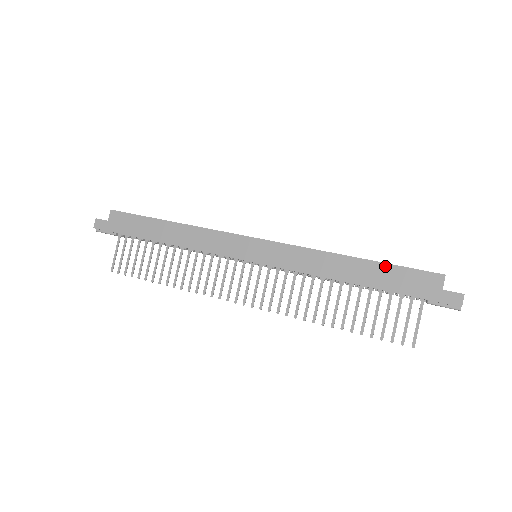
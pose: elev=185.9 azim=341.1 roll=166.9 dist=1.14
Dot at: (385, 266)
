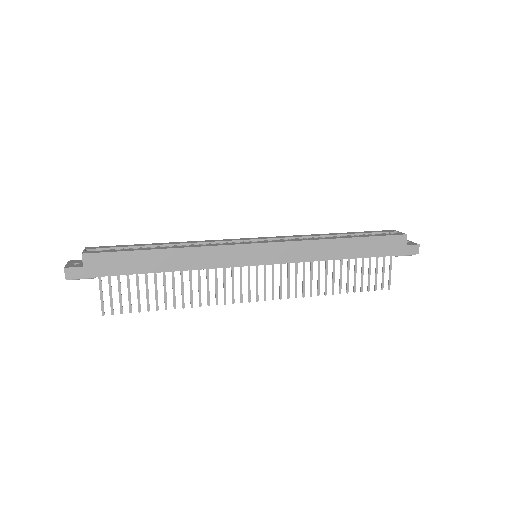
Dot at: (367, 239)
